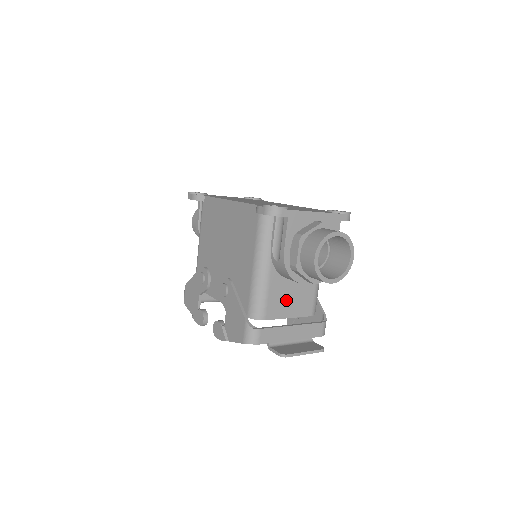
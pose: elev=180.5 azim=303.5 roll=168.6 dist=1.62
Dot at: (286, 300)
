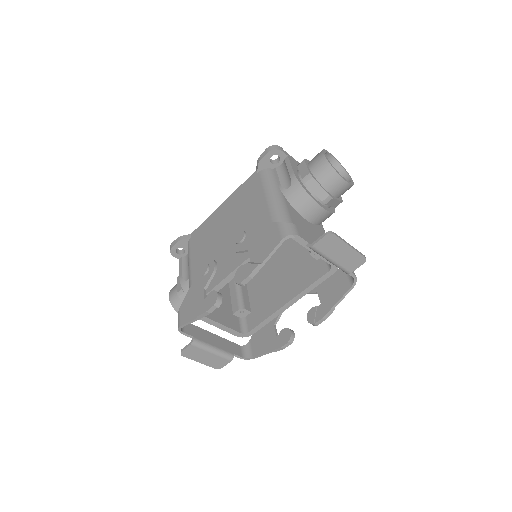
Dot at: (307, 231)
